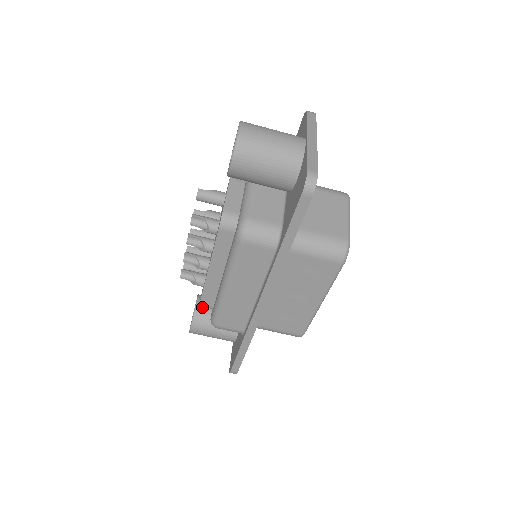
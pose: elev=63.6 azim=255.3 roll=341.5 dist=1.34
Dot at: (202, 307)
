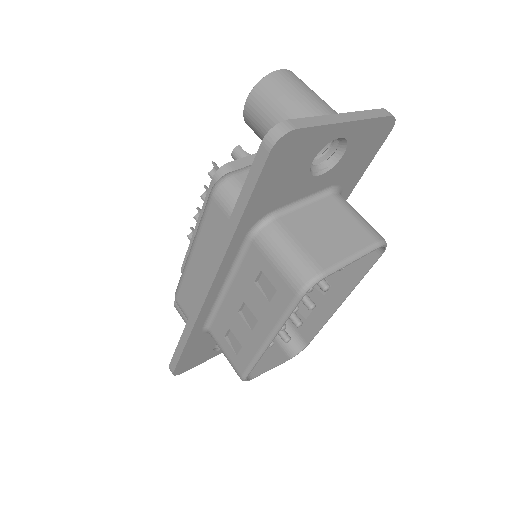
Dot at: occluded
